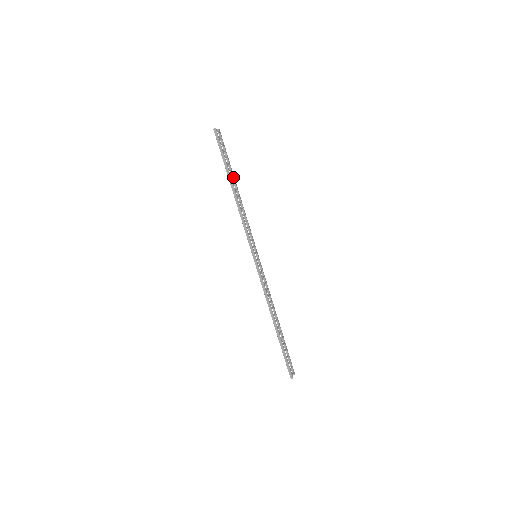
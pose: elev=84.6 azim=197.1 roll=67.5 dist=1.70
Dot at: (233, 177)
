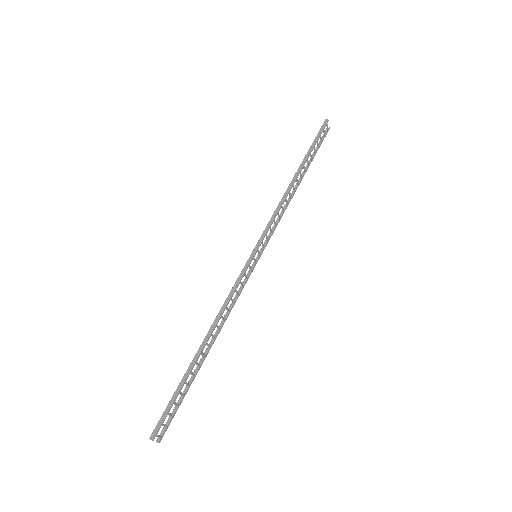
Dot at: (305, 171)
